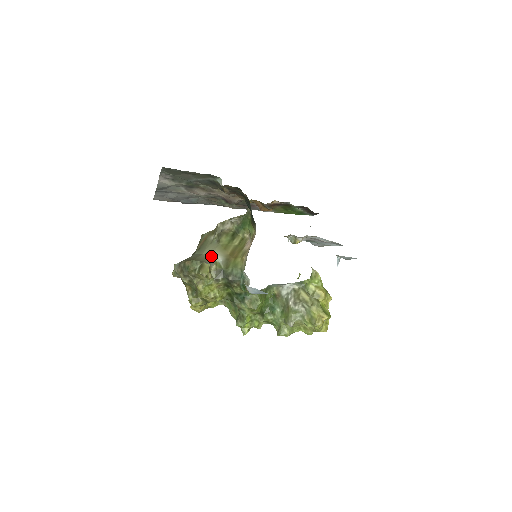
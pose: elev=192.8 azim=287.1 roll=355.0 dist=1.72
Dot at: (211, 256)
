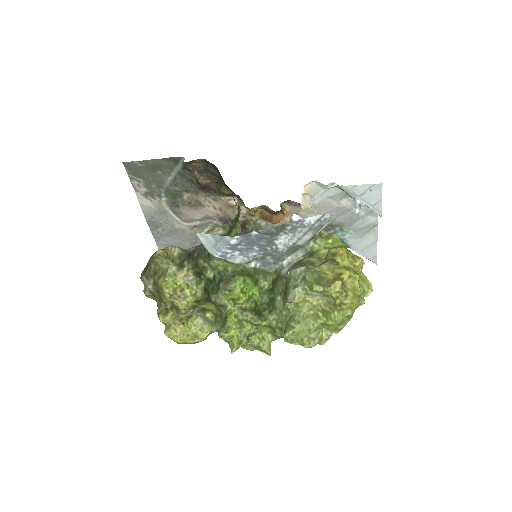
Dot at: occluded
